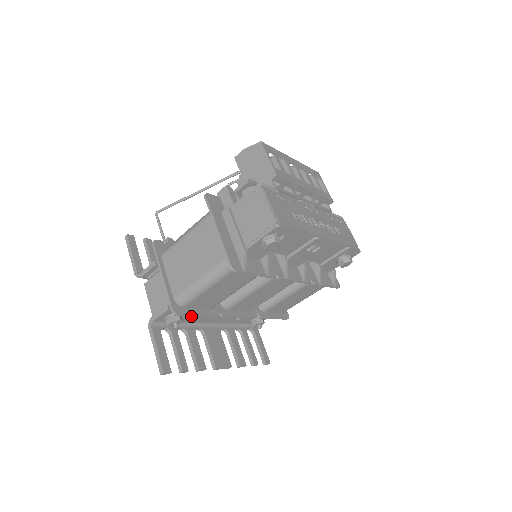
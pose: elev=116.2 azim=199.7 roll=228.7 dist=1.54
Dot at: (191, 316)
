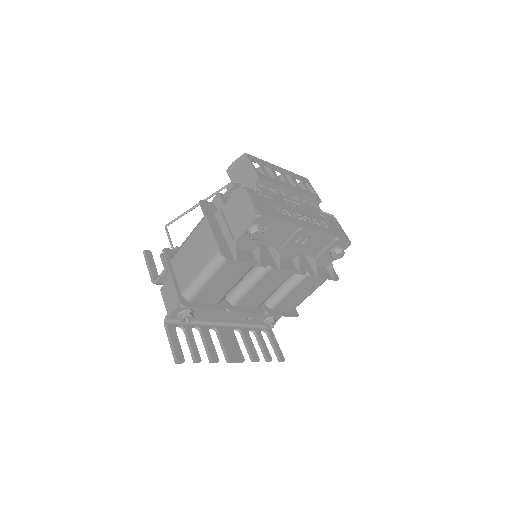
Dot at: (202, 314)
